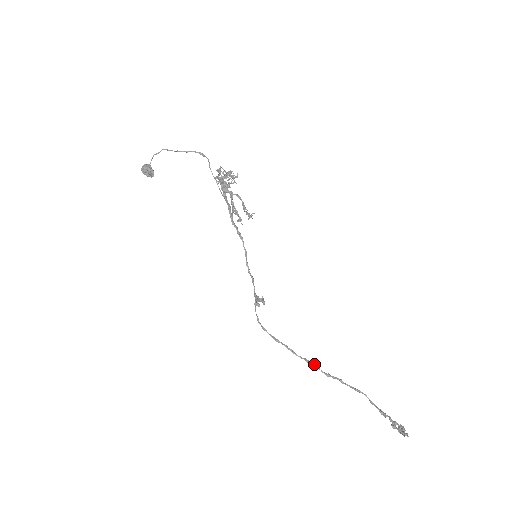
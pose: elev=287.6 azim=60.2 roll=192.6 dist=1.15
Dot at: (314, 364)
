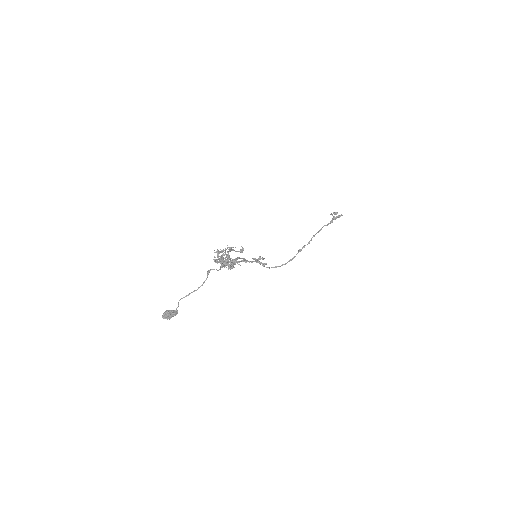
Dot at: occluded
